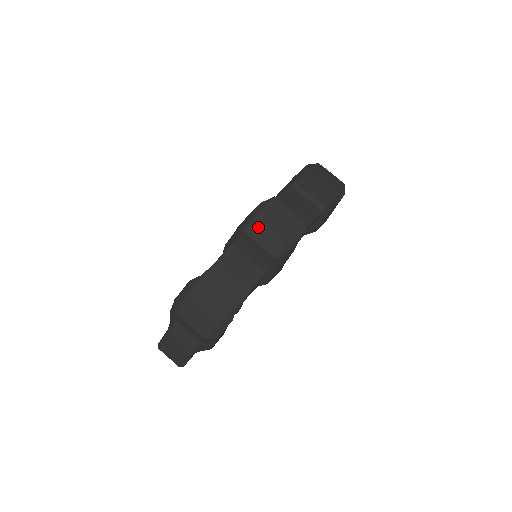
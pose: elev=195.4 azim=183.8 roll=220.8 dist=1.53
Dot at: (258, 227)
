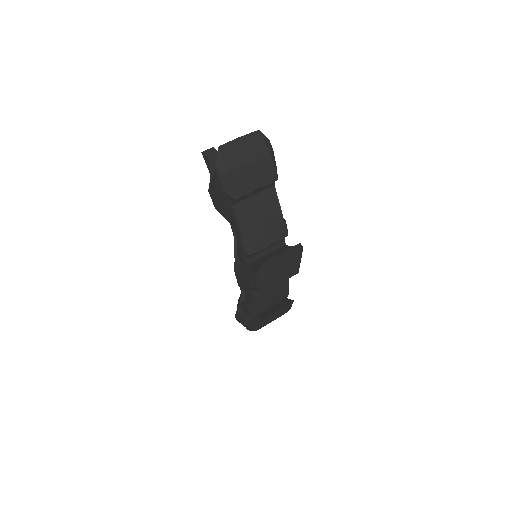
Dot at: (272, 282)
